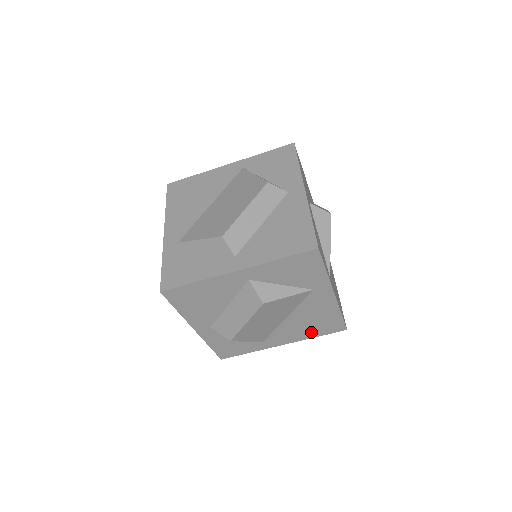
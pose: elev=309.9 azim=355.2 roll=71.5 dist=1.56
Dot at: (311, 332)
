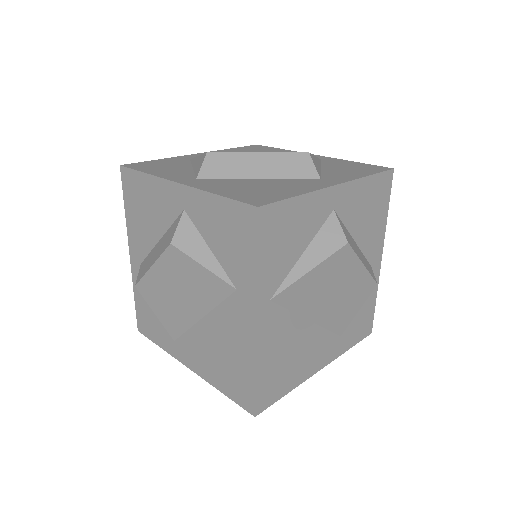
Dot at: (219, 376)
